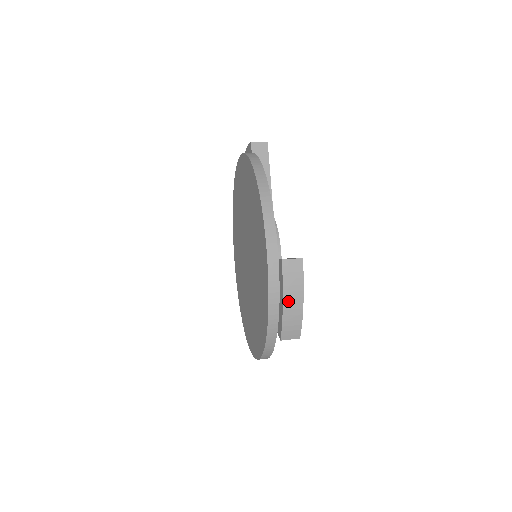
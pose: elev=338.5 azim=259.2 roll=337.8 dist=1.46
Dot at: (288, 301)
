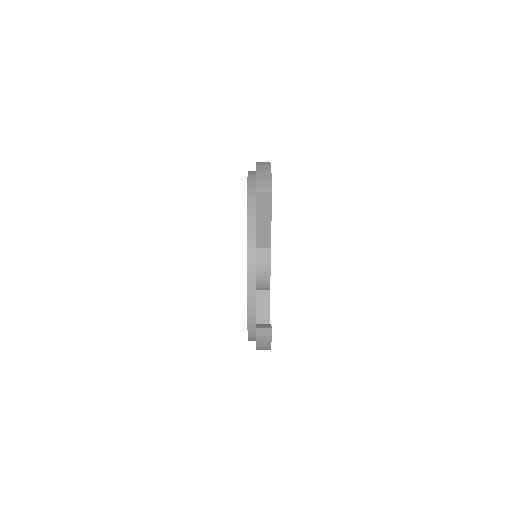
Dot at: (260, 348)
